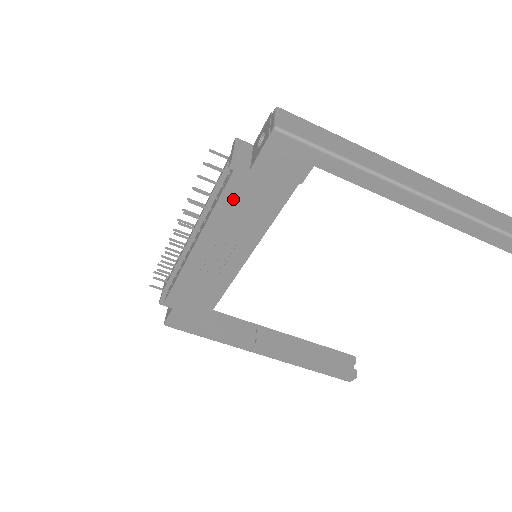
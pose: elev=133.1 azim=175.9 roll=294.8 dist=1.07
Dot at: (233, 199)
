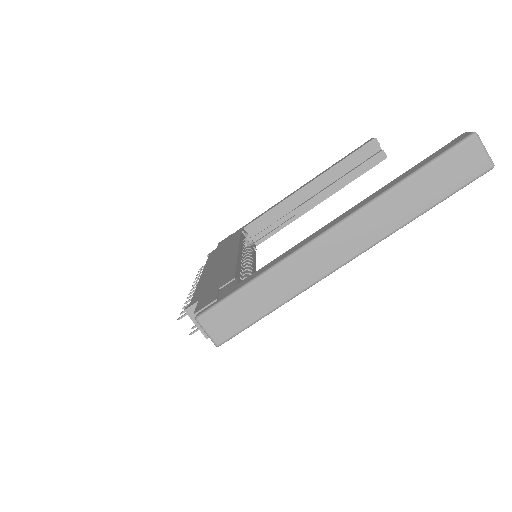
Dot at: occluded
